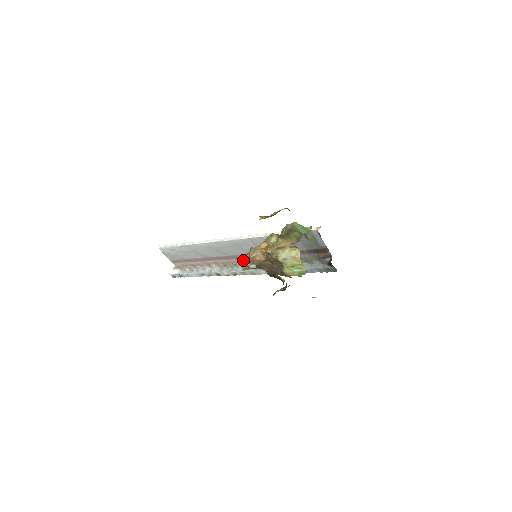
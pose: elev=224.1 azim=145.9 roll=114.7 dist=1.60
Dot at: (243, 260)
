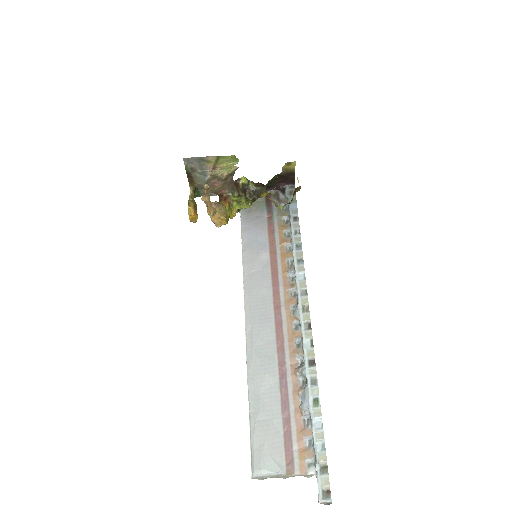
Dot at: (213, 216)
